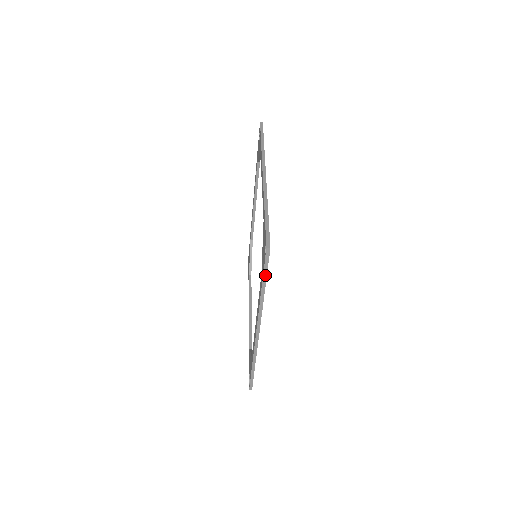
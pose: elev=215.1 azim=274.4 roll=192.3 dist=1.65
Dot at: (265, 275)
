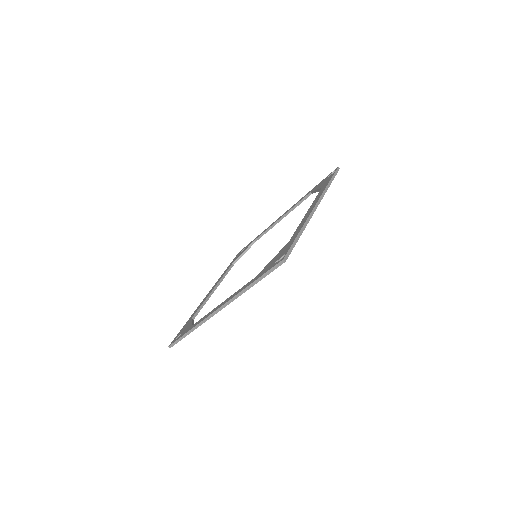
Dot at: (333, 178)
